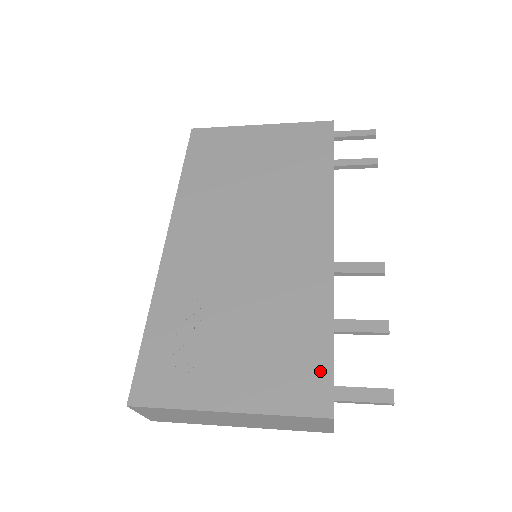
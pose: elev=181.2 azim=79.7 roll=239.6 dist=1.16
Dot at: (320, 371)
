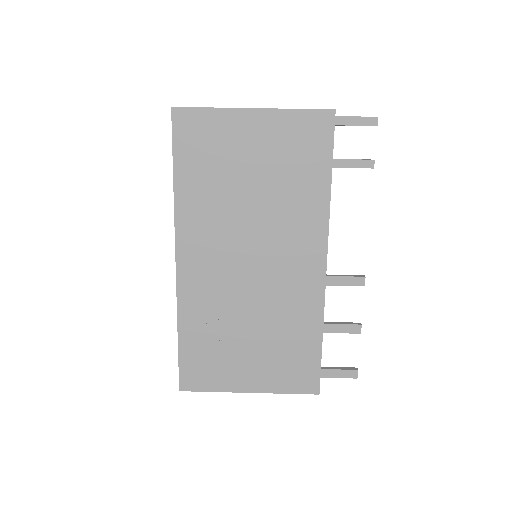
Dot at: (312, 367)
